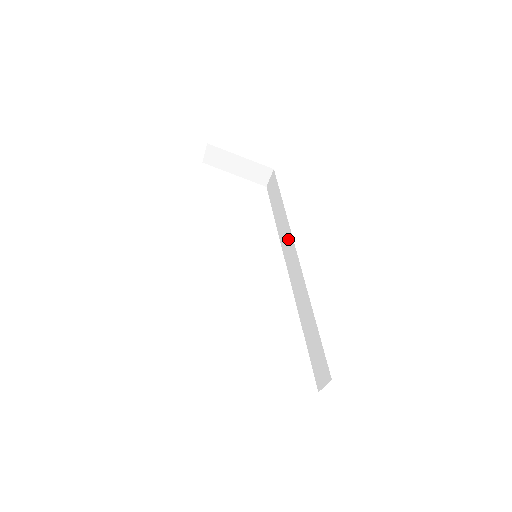
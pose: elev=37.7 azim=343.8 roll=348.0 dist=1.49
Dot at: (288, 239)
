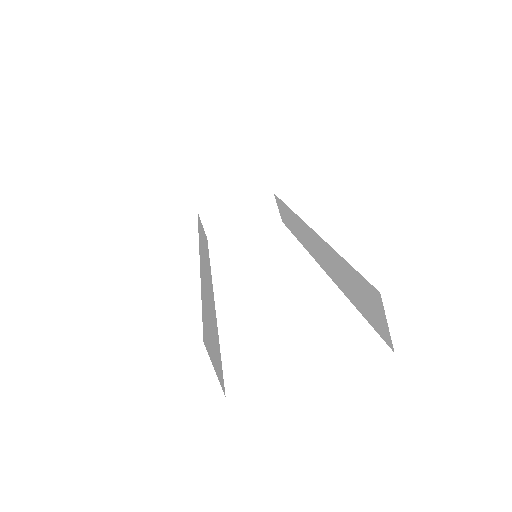
Dot at: (298, 226)
